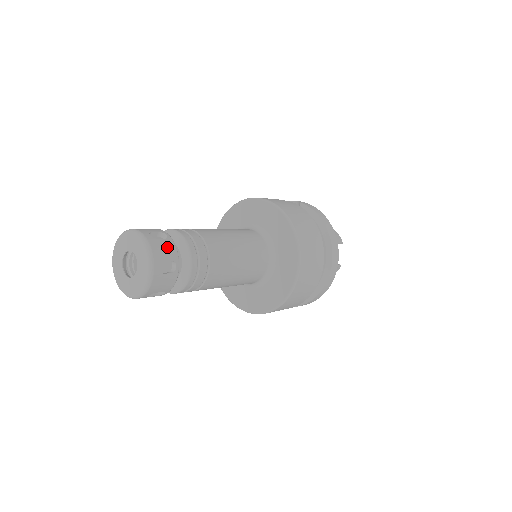
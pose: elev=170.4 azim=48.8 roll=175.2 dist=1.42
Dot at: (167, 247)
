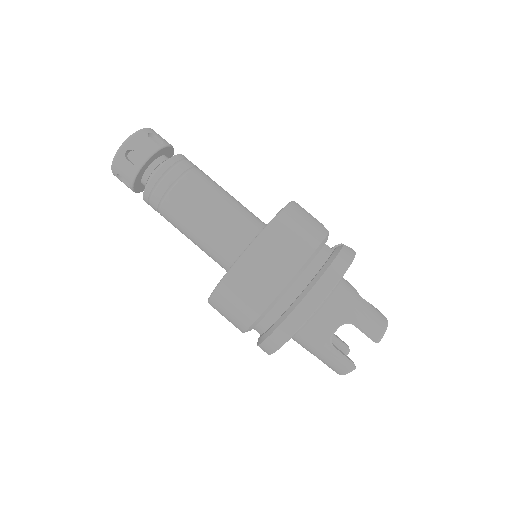
Dot at: (147, 146)
